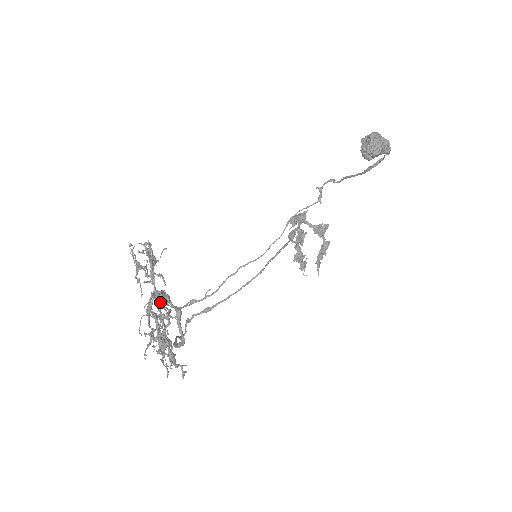
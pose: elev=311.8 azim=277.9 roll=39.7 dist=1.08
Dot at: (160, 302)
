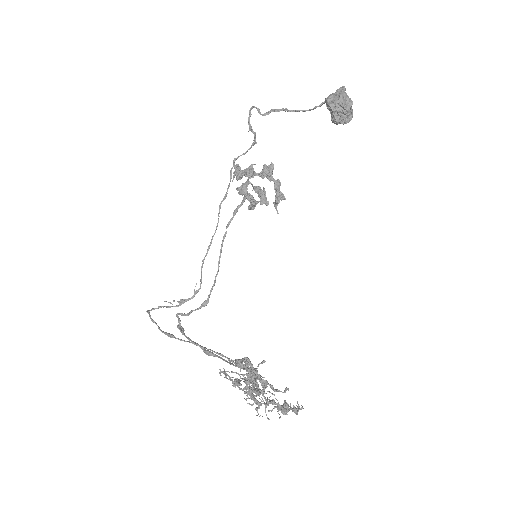
Dot at: (261, 385)
